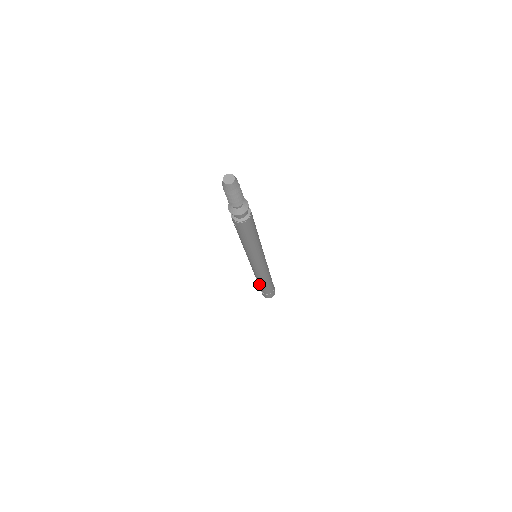
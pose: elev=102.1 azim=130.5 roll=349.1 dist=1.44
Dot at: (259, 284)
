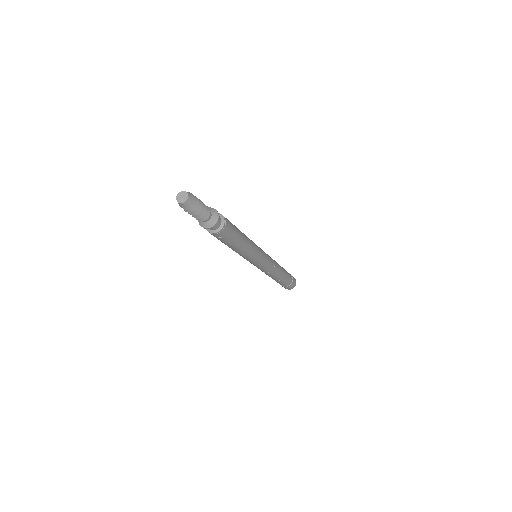
Dot at: (278, 281)
